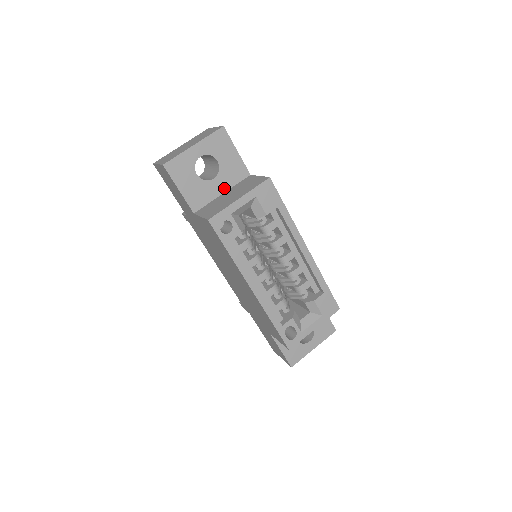
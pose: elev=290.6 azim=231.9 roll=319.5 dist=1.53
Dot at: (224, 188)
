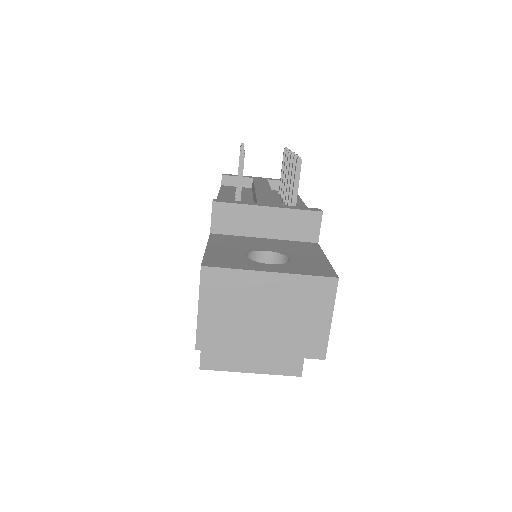
Dot at: occluded
